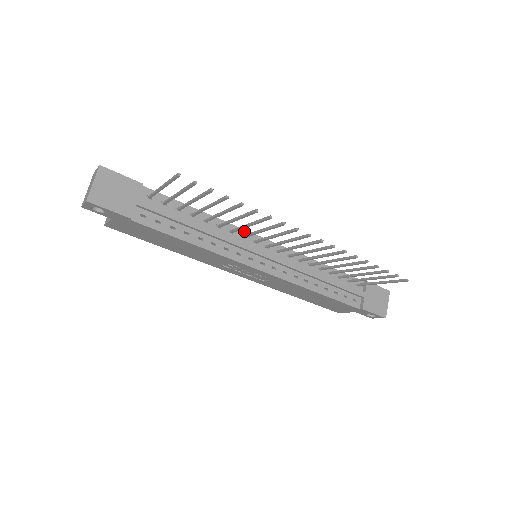
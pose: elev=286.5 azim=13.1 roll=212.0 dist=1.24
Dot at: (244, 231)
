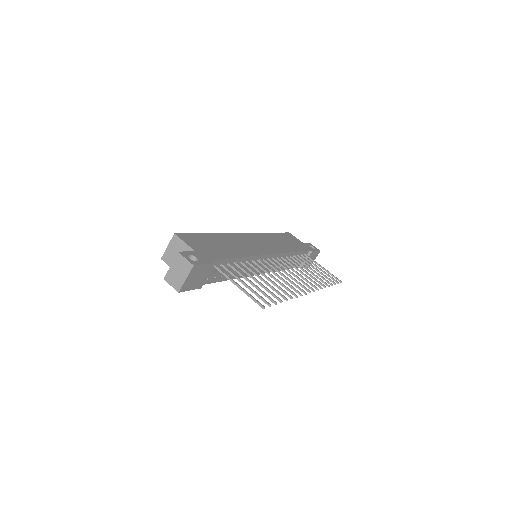
Dot at: (260, 256)
